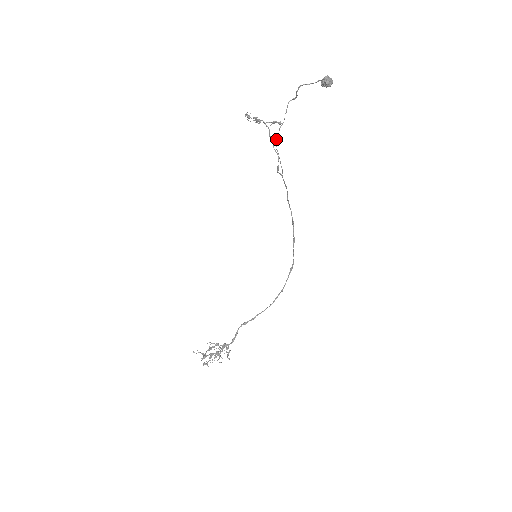
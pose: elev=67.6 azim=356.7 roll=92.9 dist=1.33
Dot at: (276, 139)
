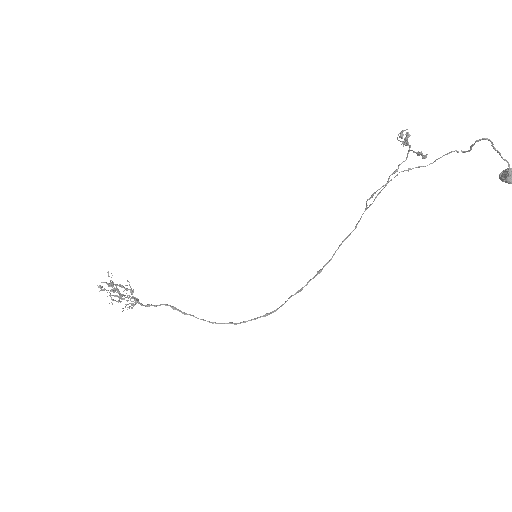
Dot at: (402, 171)
